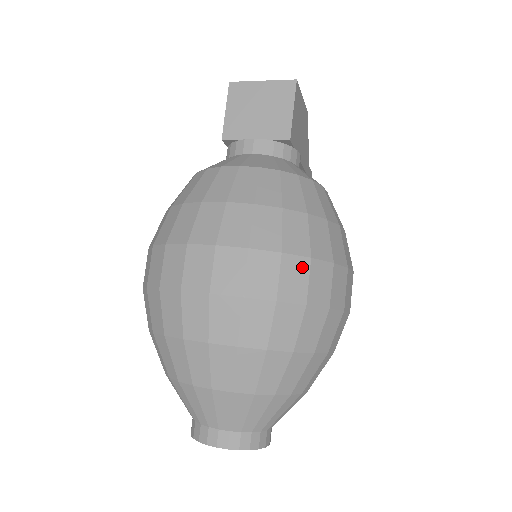
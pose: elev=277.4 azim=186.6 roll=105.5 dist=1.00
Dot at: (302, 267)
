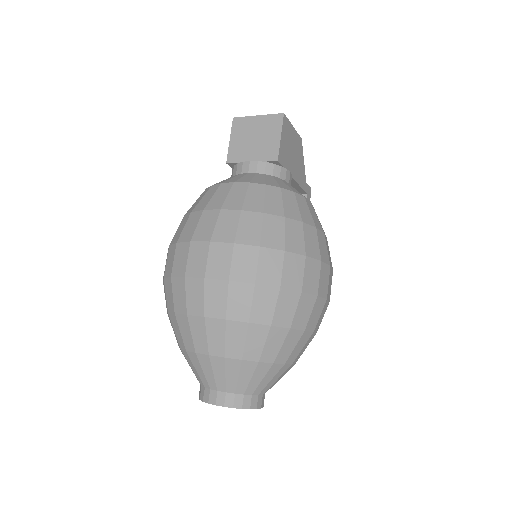
Dot at: (277, 258)
